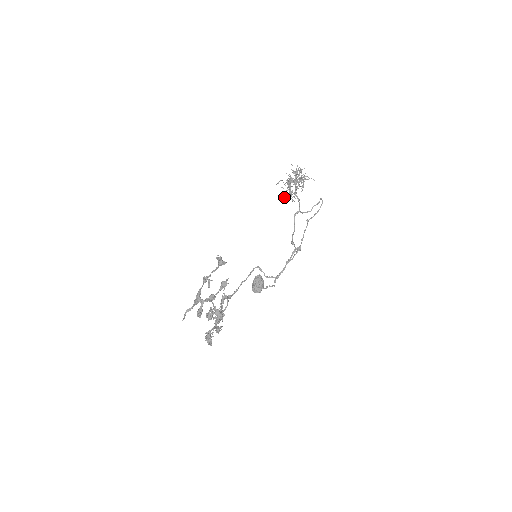
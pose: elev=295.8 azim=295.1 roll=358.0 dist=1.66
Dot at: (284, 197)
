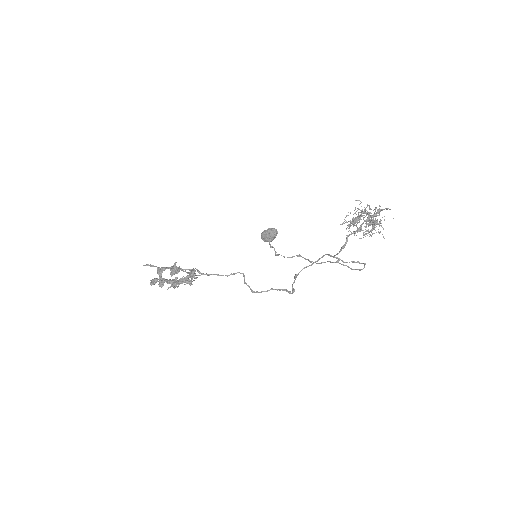
Dot at: (340, 224)
